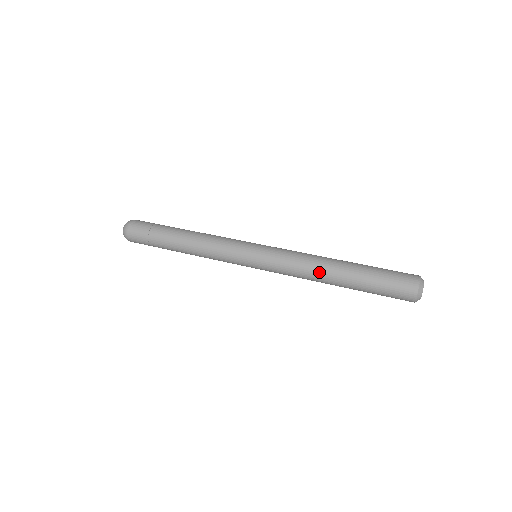
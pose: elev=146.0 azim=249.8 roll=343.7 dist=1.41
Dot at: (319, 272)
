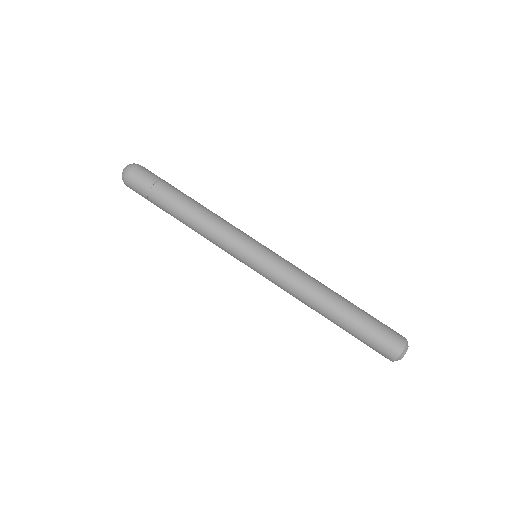
Dot at: (311, 305)
